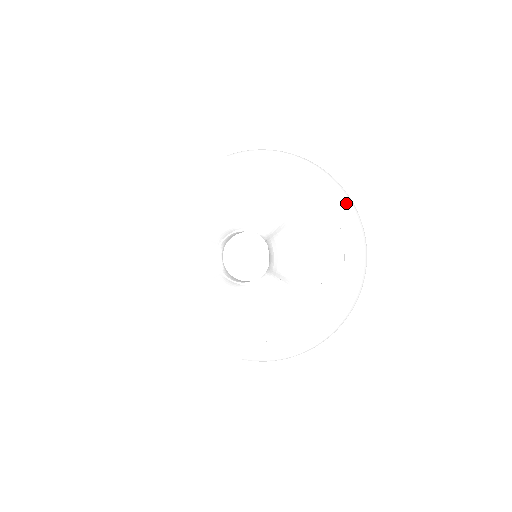
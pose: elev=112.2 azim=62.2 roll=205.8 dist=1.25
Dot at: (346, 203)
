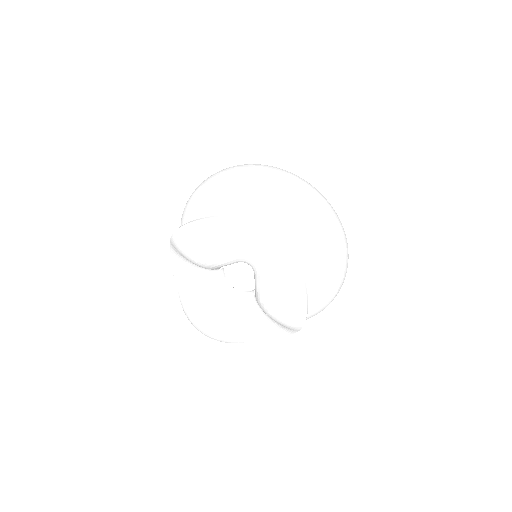
Dot at: (331, 240)
